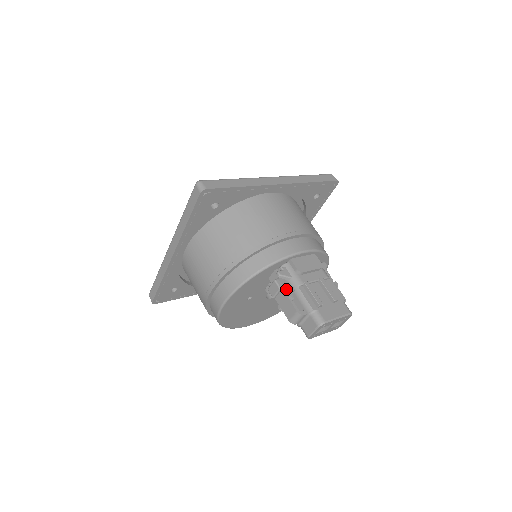
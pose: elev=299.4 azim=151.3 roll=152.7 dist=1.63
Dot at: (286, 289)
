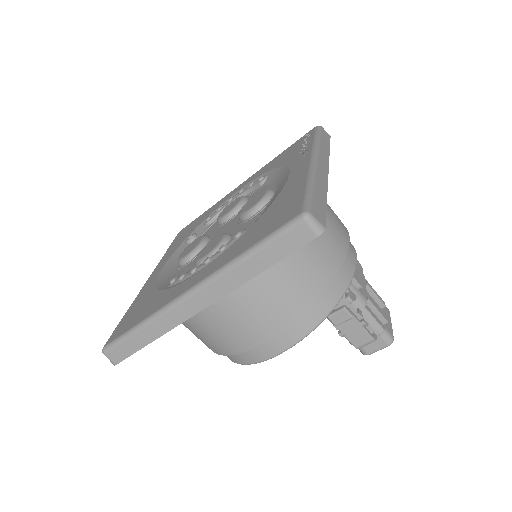
Dot at: occluded
